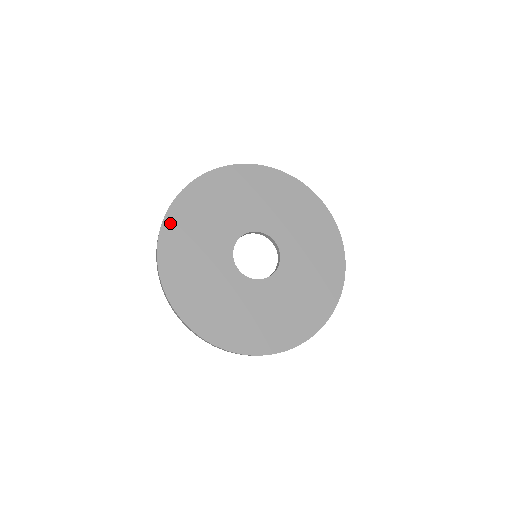
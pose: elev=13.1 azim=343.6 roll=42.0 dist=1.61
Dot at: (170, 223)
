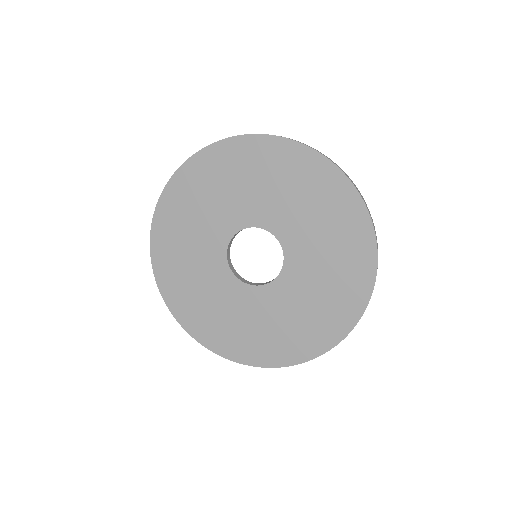
Dot at: (165, 286)
